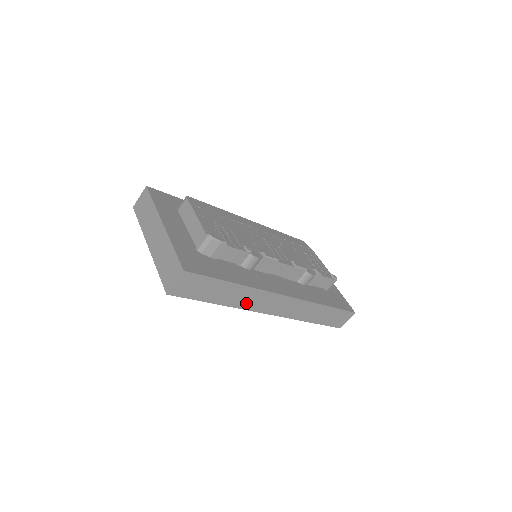
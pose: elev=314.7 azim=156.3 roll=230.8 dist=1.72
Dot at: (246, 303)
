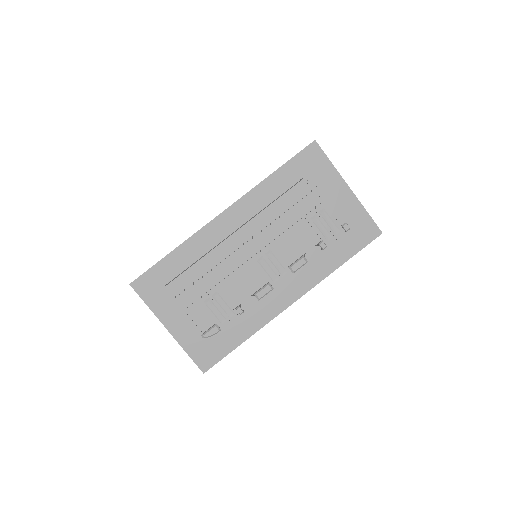
Dot at: occluded
